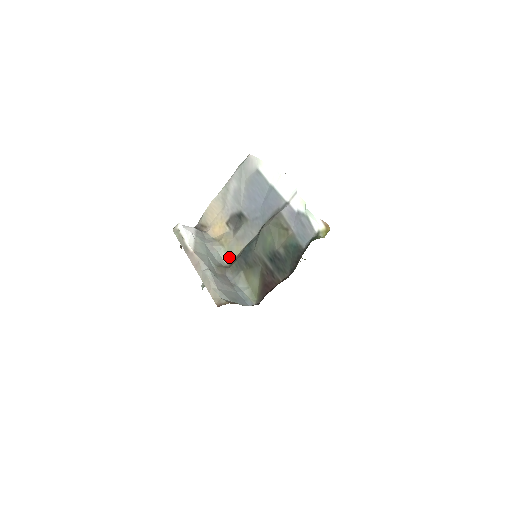
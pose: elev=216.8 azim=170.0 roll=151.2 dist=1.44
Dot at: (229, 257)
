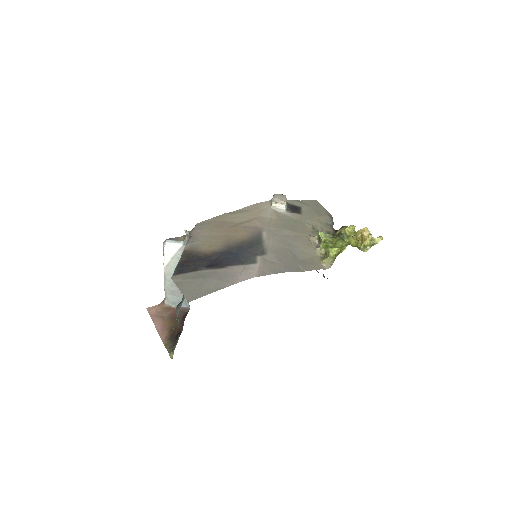
Dot at: occluded
